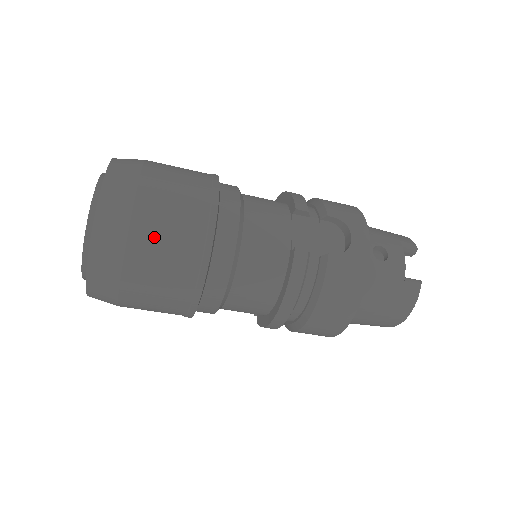
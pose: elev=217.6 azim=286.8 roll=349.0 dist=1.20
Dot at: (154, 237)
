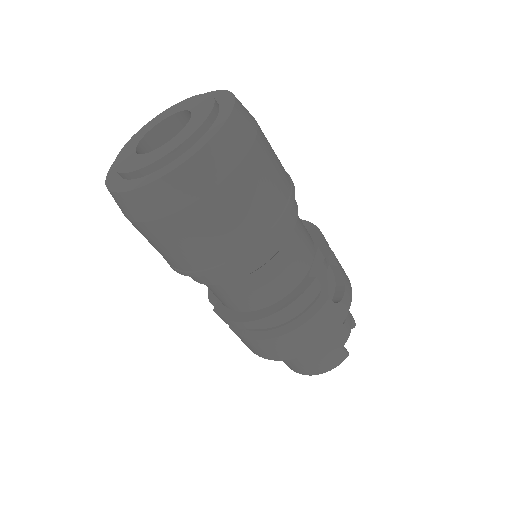
Dot at: (243, 194)
